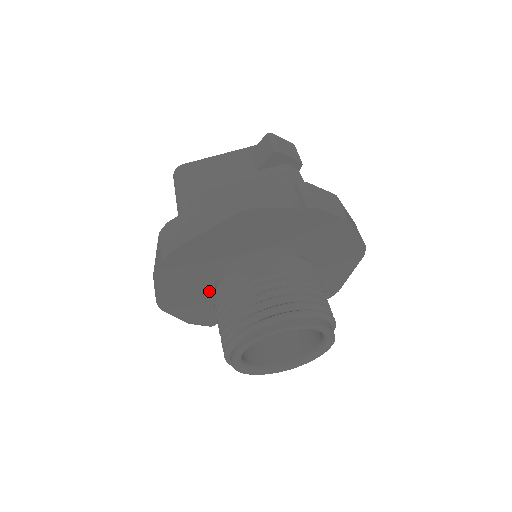
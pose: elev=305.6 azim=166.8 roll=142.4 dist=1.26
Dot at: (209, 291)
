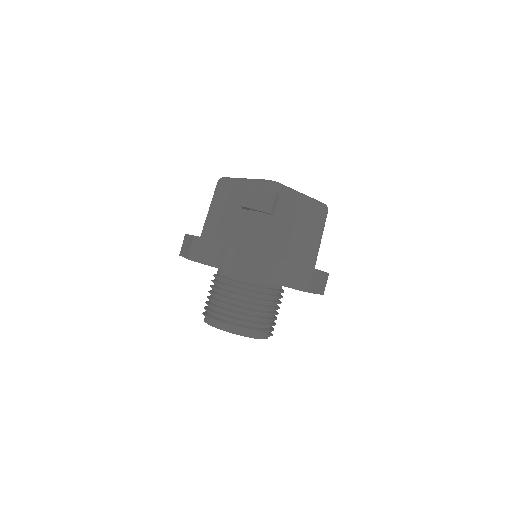
Dot at: occluded
